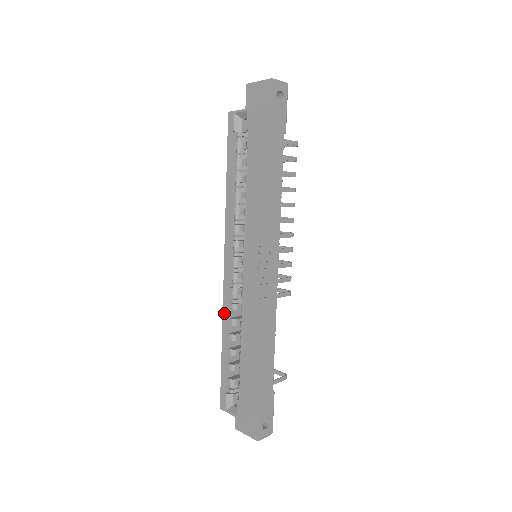
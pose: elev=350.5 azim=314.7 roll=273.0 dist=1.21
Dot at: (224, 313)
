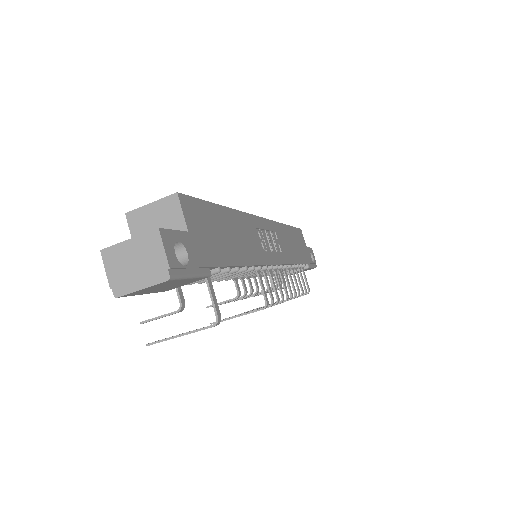
Dot at: occluded
